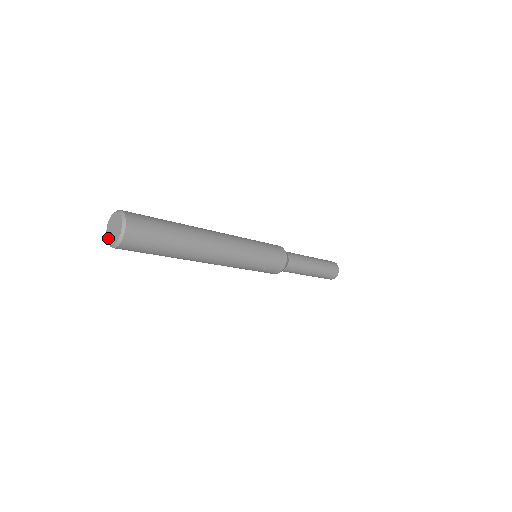
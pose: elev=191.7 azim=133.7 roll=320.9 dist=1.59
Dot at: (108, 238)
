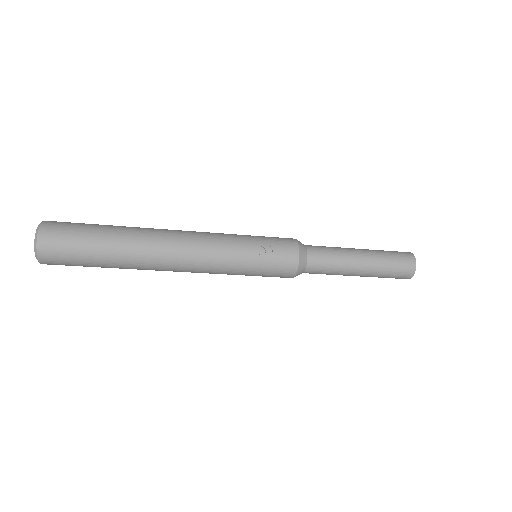
Dot at: occluded
